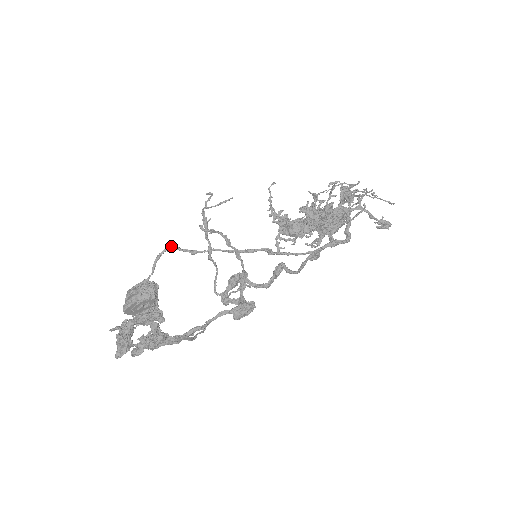
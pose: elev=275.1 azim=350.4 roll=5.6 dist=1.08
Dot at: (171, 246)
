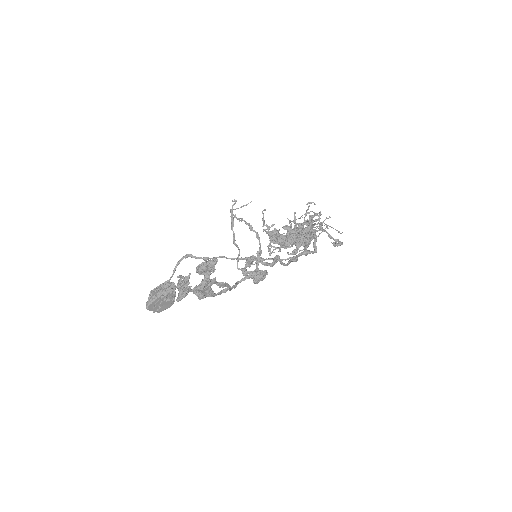
Dot at: (189, 254)
